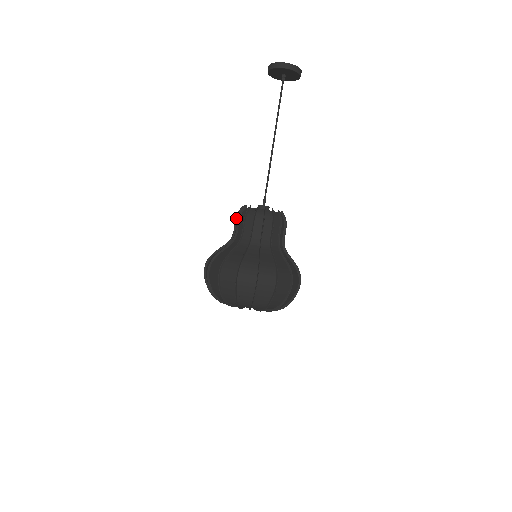
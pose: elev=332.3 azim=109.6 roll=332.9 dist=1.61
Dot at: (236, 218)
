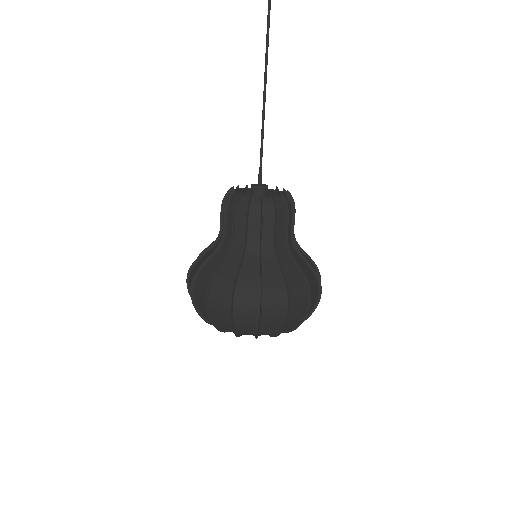
Dot at: (225, 211)
